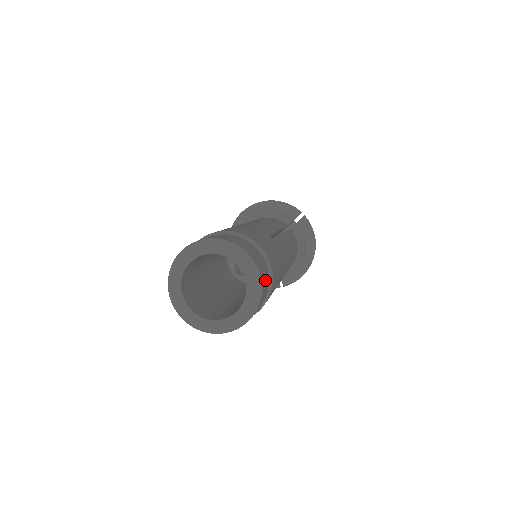
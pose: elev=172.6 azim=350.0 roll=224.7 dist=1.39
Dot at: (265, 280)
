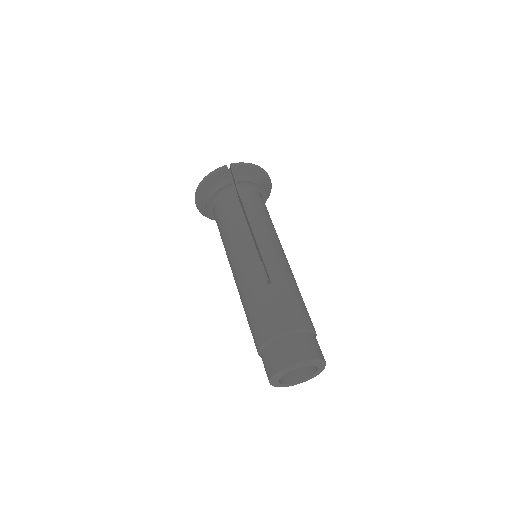
Dot at: (312, 346)
